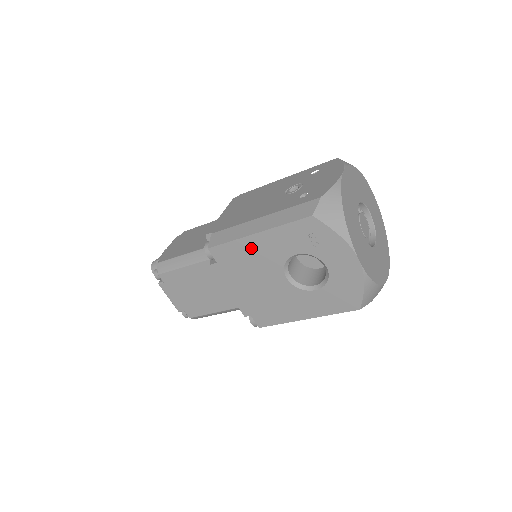
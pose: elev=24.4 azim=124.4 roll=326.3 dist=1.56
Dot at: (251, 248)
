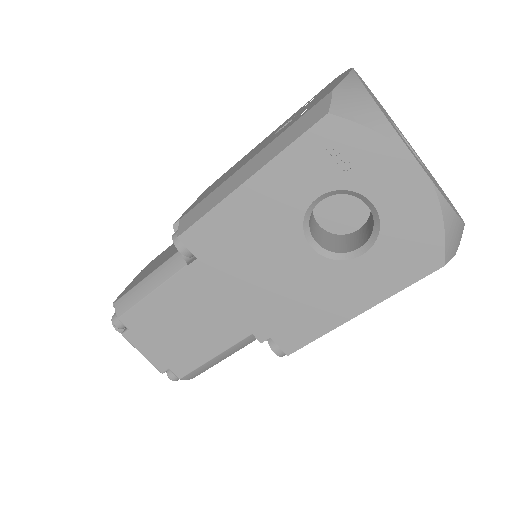
Dot at: (243, 212)
